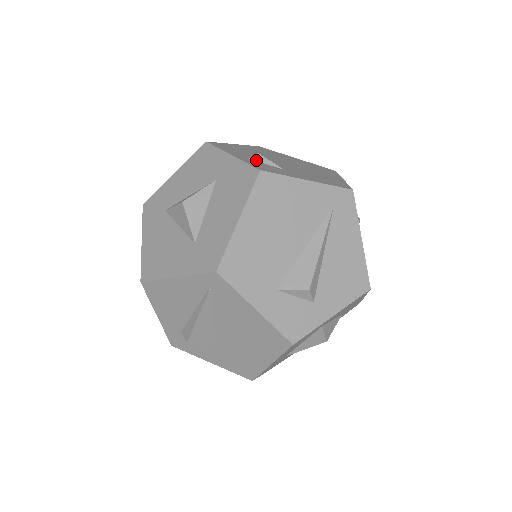
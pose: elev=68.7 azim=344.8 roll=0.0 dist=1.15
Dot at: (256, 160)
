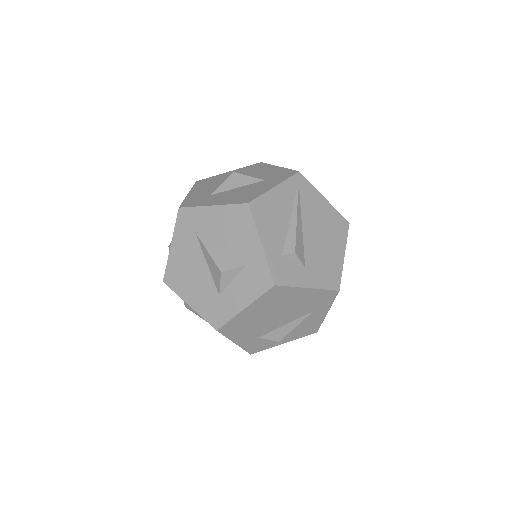
Dot at: occluded
